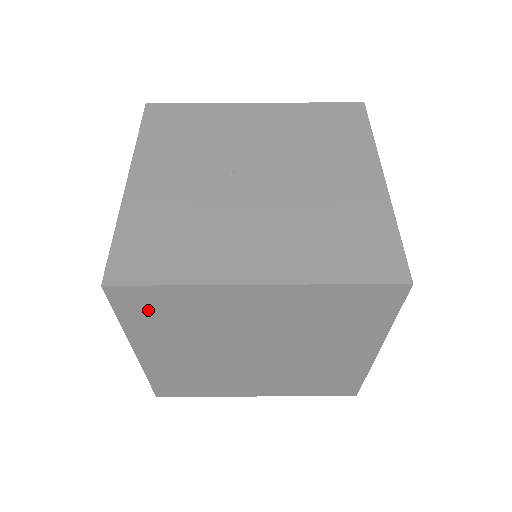
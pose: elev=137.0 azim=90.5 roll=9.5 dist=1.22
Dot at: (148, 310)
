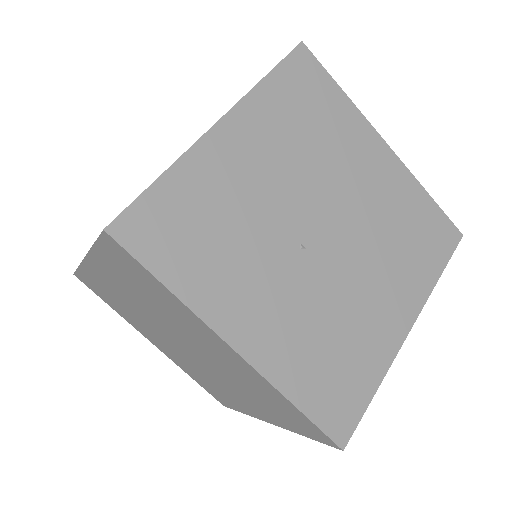
Dot at: occluded
